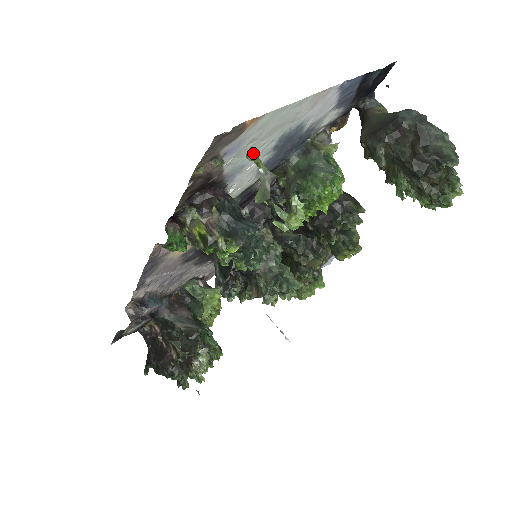
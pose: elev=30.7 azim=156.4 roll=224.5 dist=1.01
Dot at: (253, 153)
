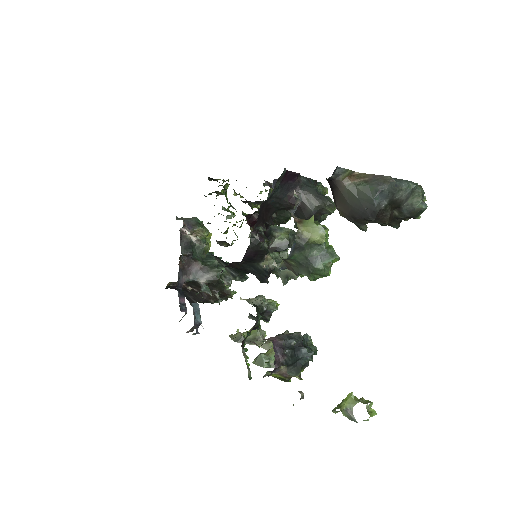
Dot at: occluded
